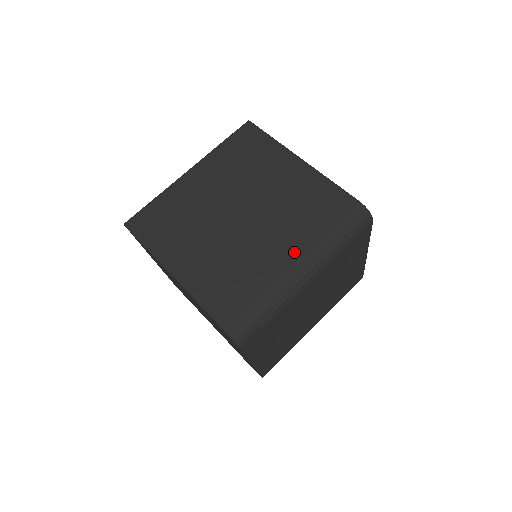
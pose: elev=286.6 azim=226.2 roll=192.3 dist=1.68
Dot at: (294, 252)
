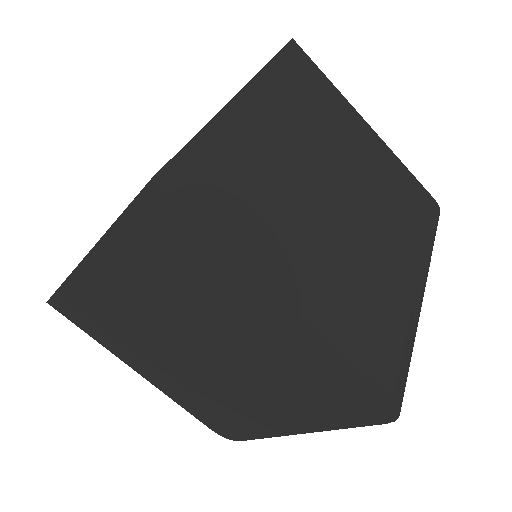
Dot at: (412, 263)
